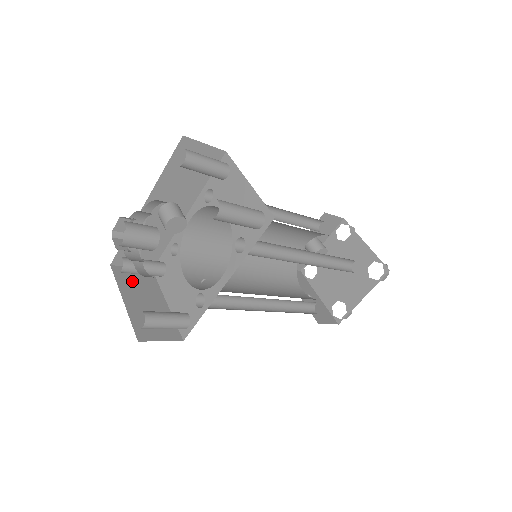
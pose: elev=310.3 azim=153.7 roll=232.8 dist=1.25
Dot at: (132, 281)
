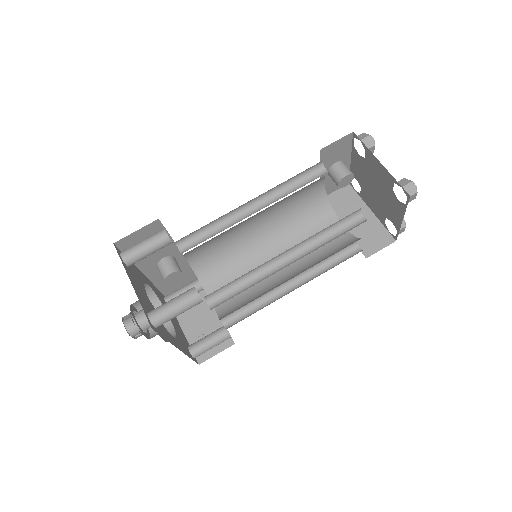
Dot at: occluded
